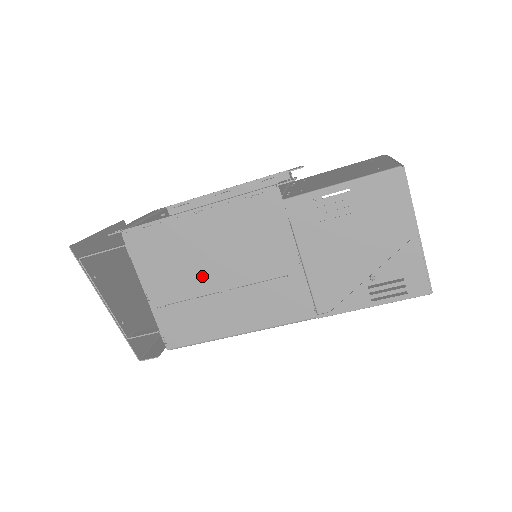
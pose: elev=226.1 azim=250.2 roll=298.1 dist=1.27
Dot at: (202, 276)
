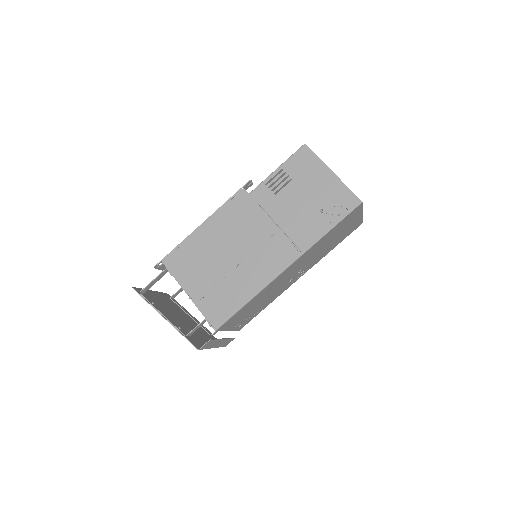
Dot at: (219, 264)
